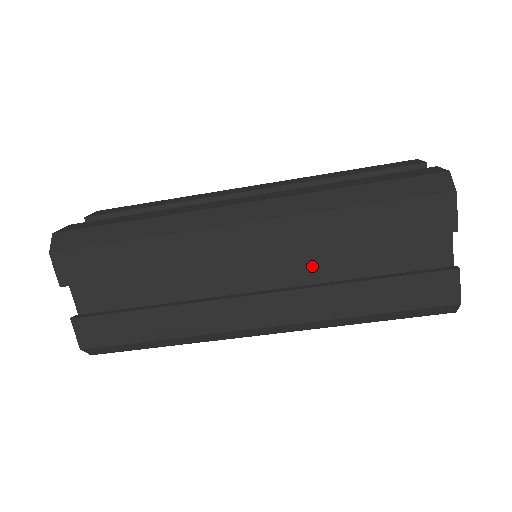
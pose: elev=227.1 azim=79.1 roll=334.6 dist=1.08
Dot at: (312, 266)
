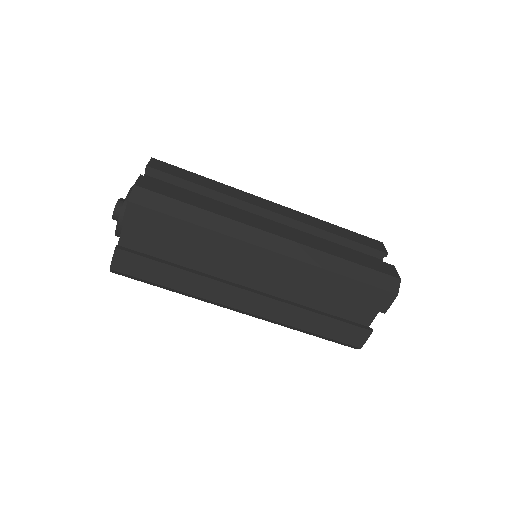
Dot at: (294, 289)
